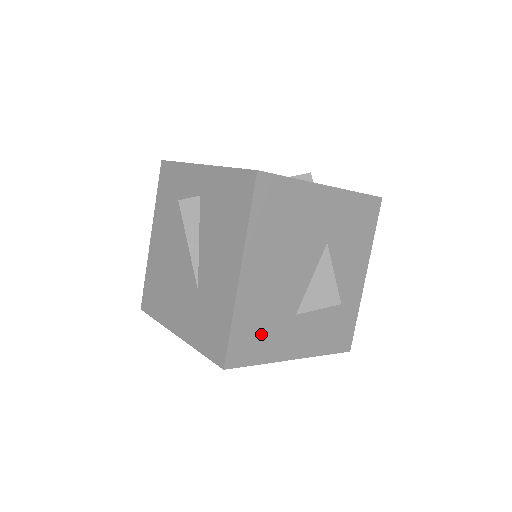
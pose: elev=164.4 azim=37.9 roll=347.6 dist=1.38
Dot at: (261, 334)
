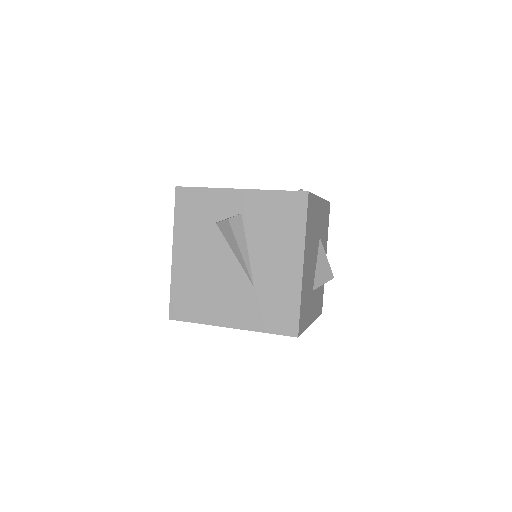
Dot at: (306, 308)
